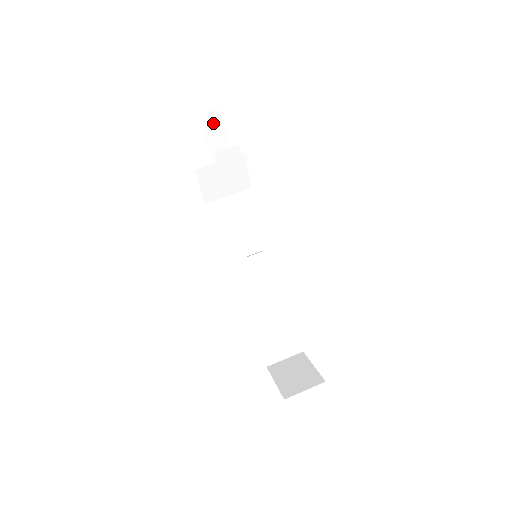
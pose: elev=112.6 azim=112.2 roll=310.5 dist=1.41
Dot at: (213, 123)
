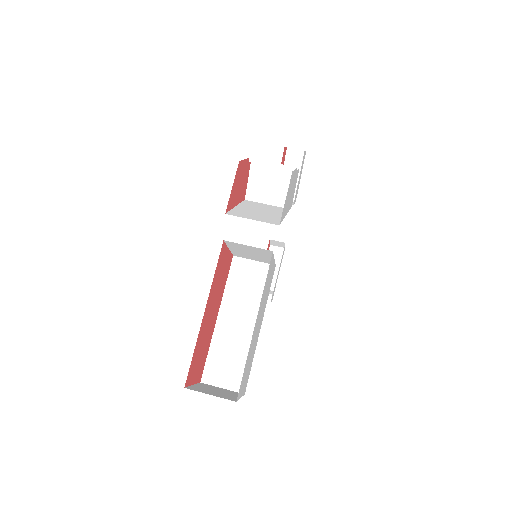
Dot at: (294, 162)
